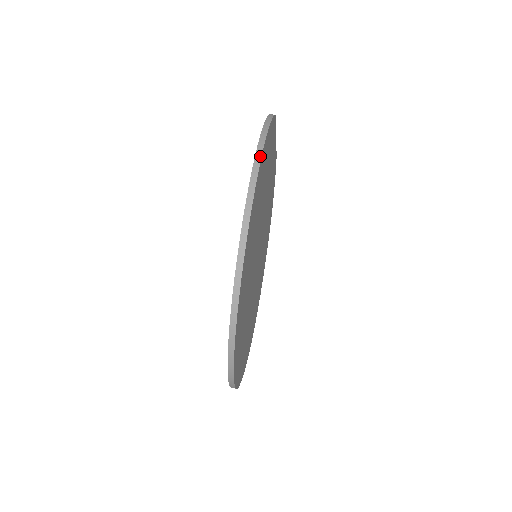
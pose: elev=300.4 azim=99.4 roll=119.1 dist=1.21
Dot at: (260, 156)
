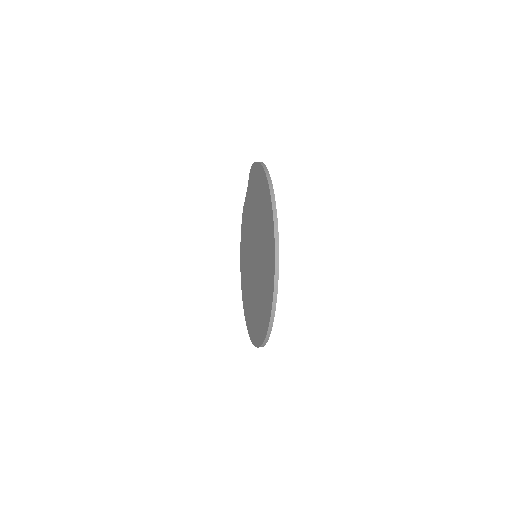
Dot at: (266, 168)
